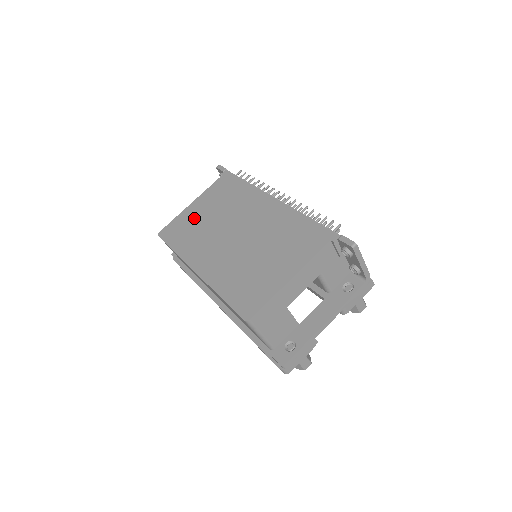
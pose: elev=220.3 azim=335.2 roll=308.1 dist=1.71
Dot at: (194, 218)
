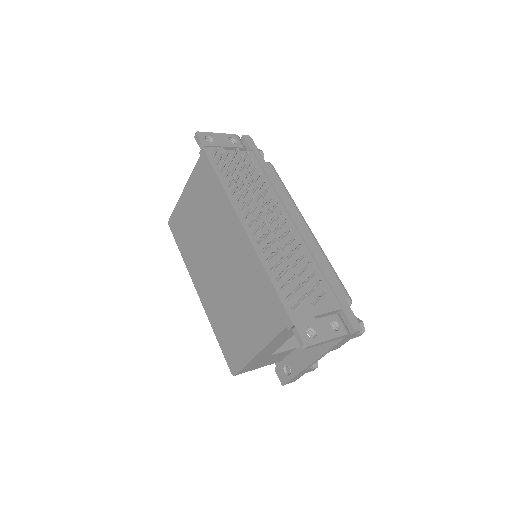
Dot at: (188, 217)
